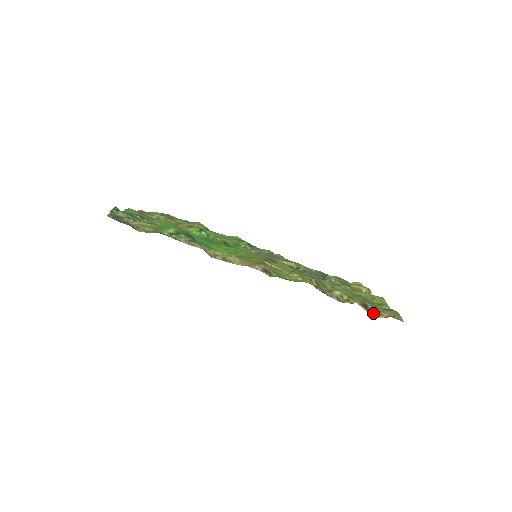
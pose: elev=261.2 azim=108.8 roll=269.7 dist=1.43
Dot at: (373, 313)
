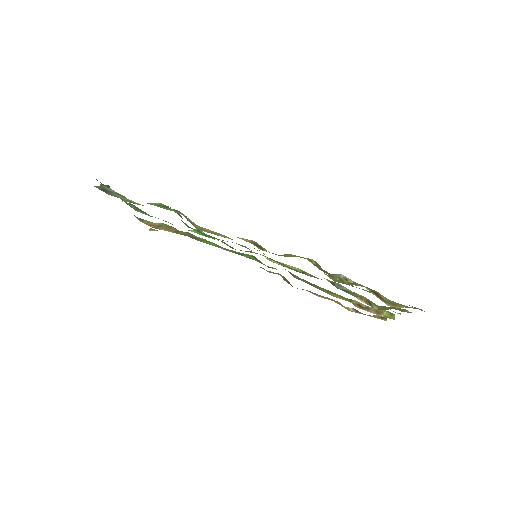
Dot at: (386, 302)
